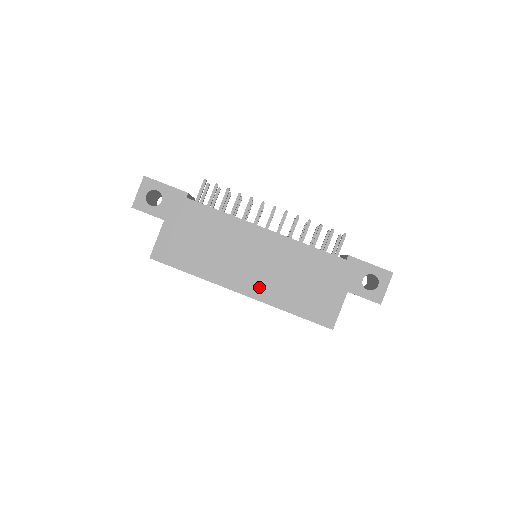
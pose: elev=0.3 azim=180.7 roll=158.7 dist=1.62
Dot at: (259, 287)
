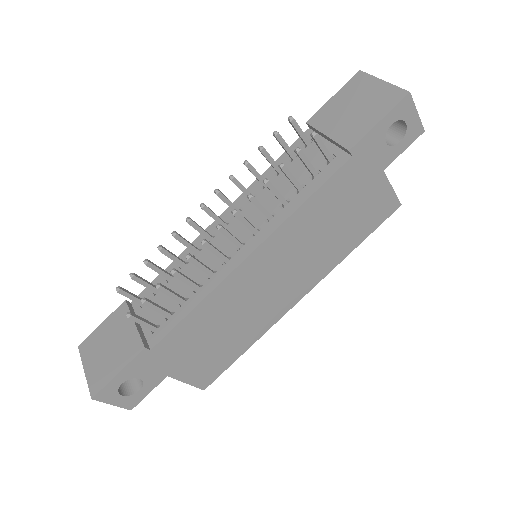
Dot at: (307, 279)
